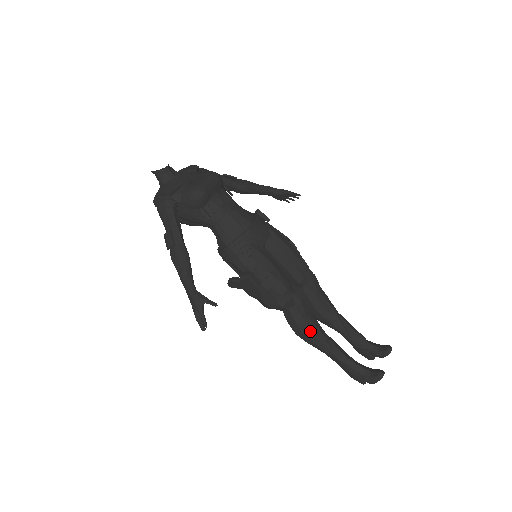
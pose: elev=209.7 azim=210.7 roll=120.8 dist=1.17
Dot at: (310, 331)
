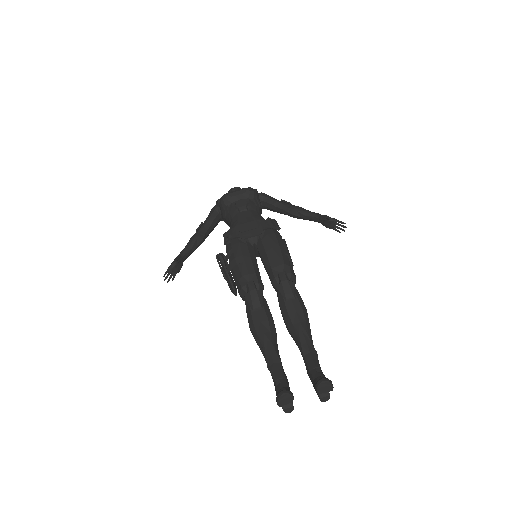
Dot at: (254, 326)
